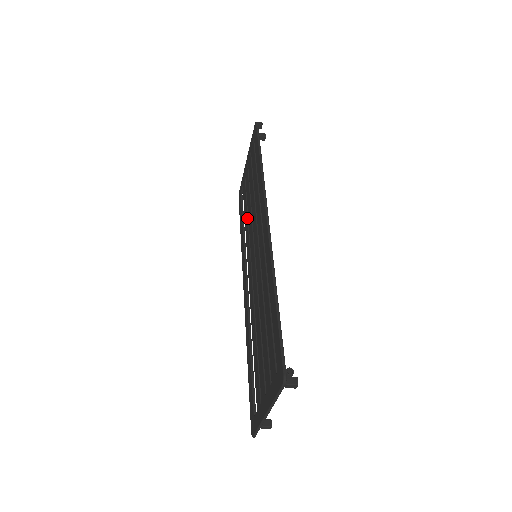
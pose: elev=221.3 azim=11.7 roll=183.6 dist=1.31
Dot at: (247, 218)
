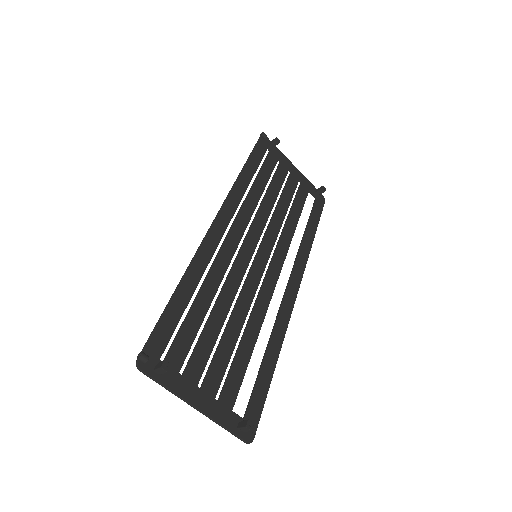
Dot at: (285, 222)
